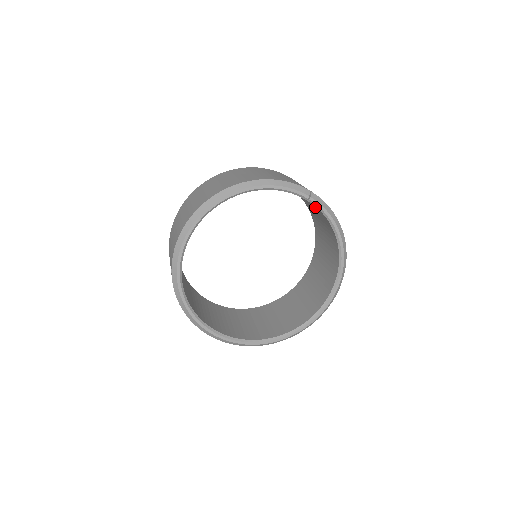
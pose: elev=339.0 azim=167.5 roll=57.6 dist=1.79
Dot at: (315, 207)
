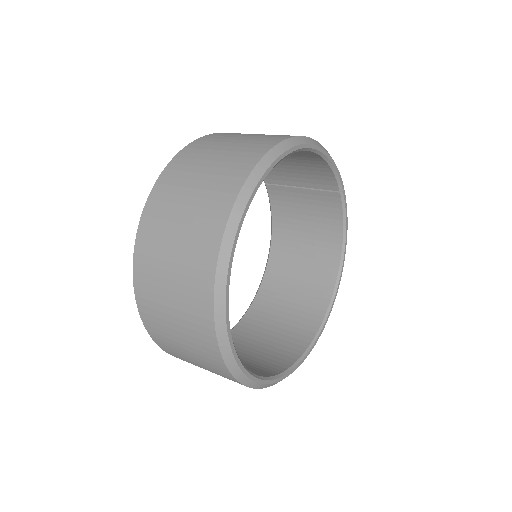
Dot at: (328, 207)
